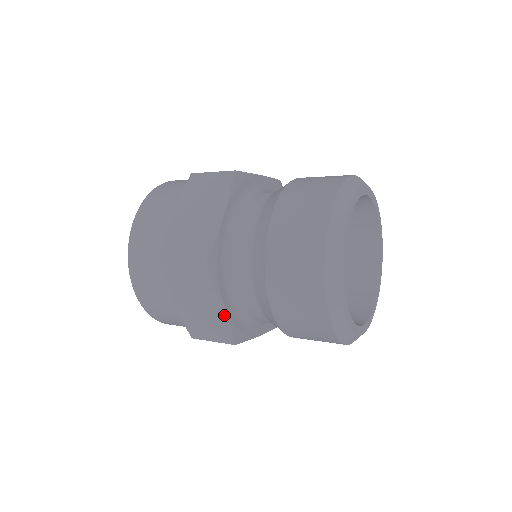
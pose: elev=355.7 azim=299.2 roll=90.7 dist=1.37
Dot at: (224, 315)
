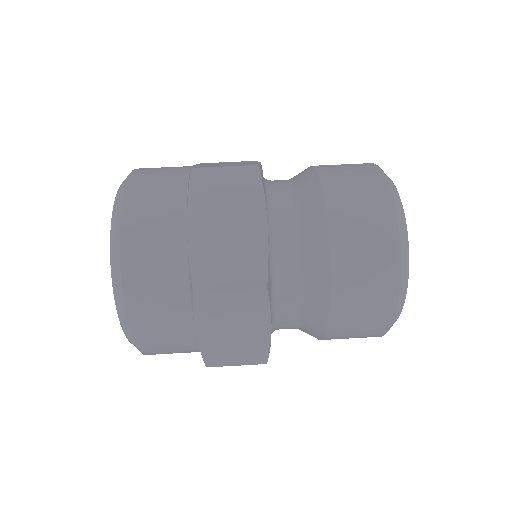
Dot at: (267, 338)
